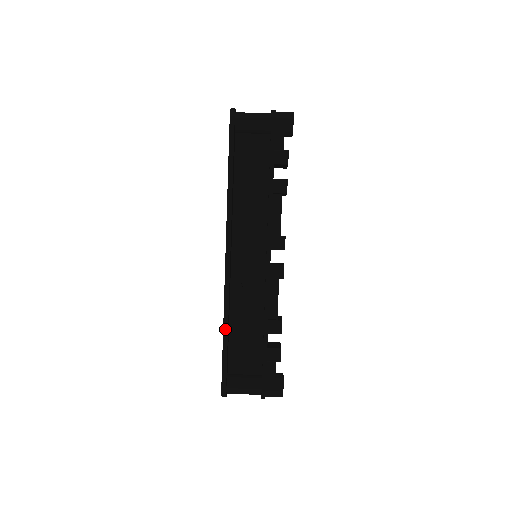
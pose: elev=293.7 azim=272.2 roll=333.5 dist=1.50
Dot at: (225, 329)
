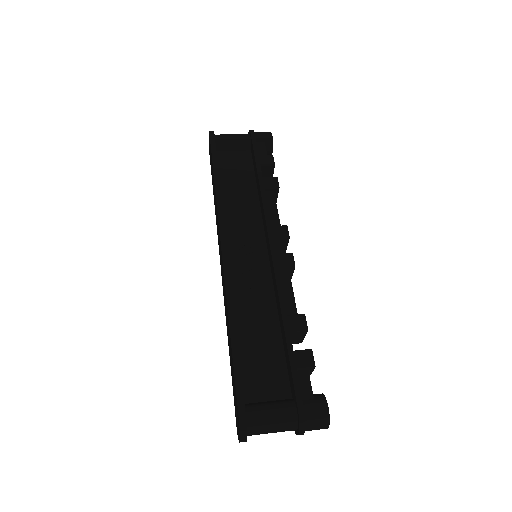
Dot at: (232, 333)
